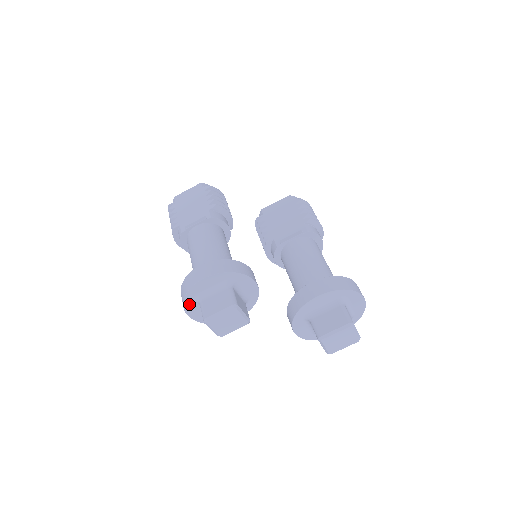
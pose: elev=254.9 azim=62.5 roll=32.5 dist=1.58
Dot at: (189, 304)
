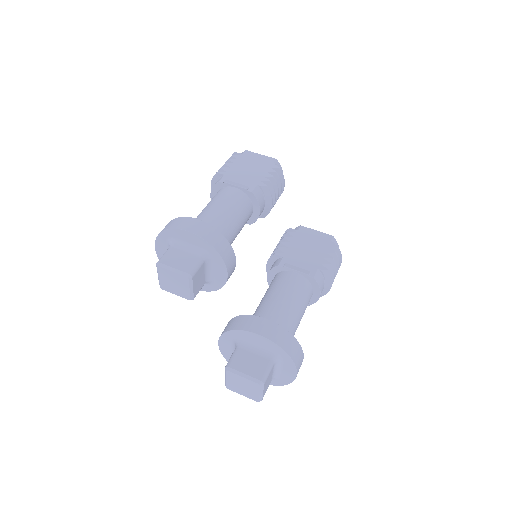
Dot at: (162, 240)
